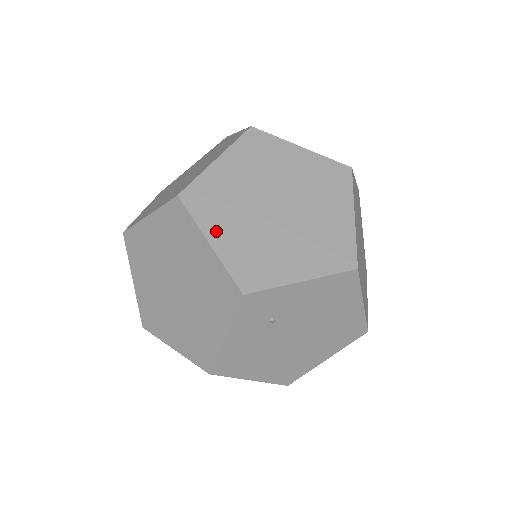
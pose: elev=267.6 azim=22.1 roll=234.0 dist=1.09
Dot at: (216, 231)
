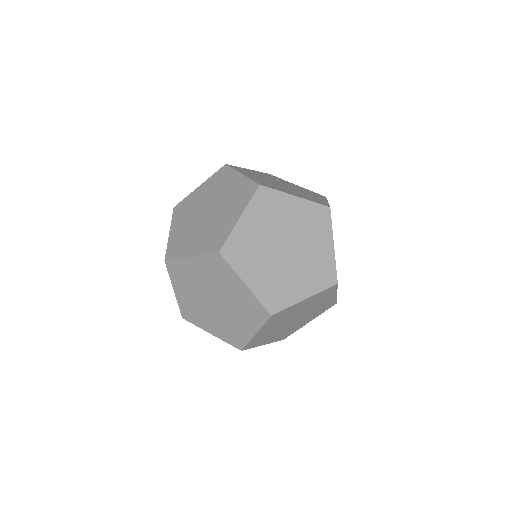
Dot at: (264, 330)
